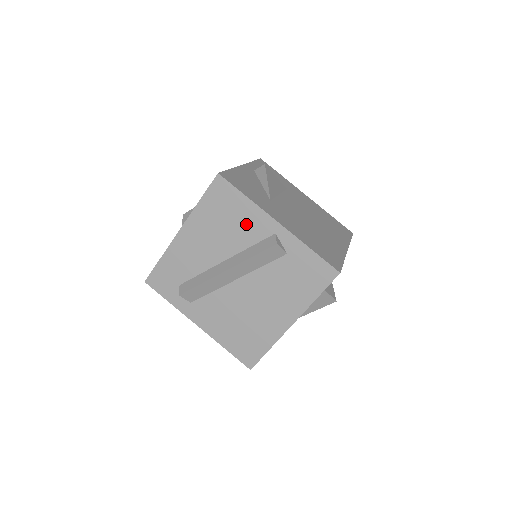
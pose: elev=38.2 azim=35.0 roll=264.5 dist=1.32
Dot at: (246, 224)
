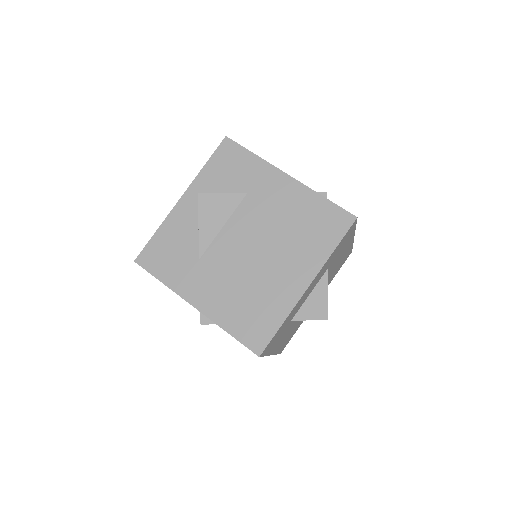
Dot at: occluded
